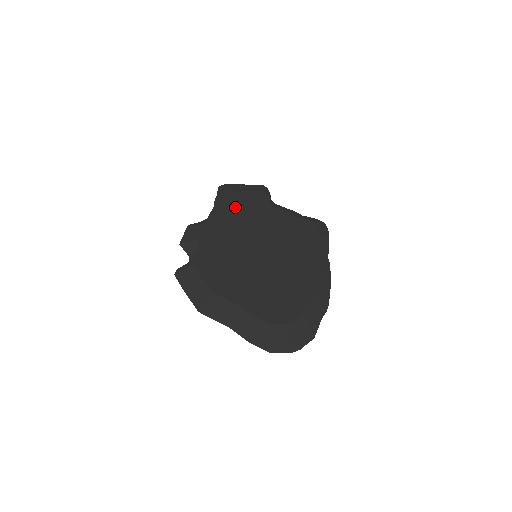
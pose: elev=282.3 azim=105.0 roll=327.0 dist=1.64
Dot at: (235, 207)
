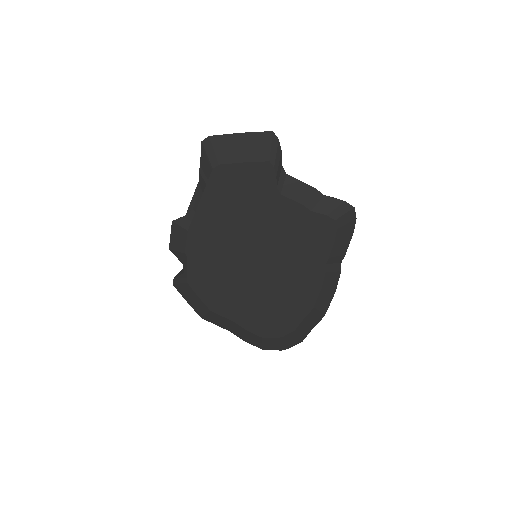
Dot at: (226, 199)
